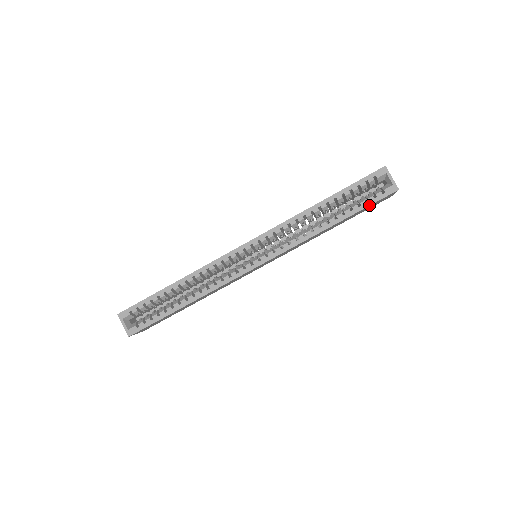
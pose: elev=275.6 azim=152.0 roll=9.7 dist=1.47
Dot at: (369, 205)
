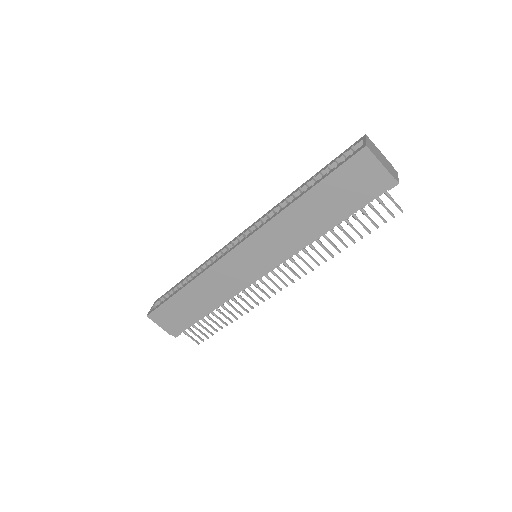
Dot at: (335, 169)
